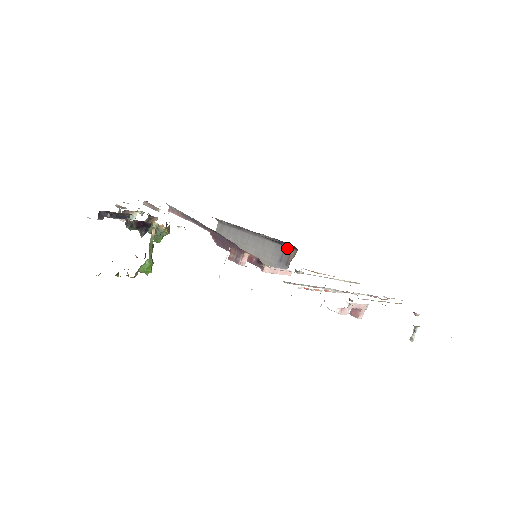
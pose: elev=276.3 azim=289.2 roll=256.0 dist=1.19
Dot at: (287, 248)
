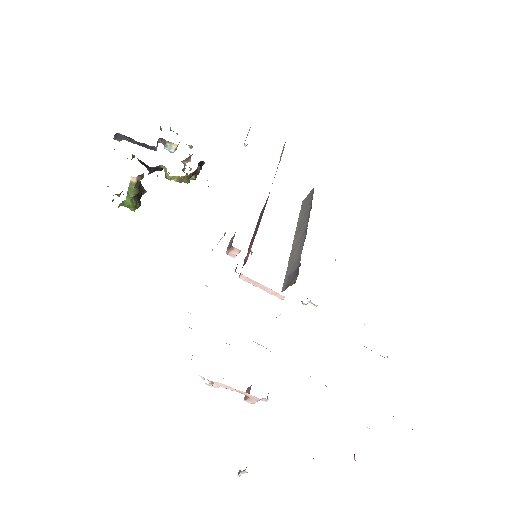
Dot at: (297, 271)
